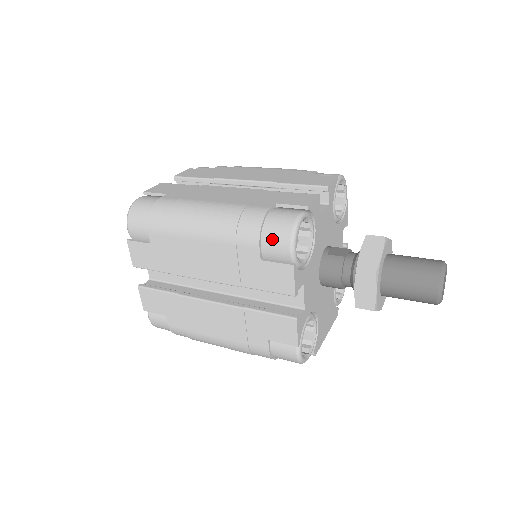
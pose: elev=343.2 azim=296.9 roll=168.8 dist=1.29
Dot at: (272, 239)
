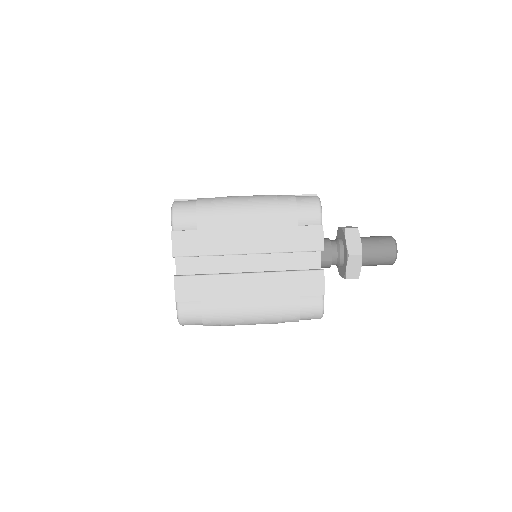
Dot at: occluded
